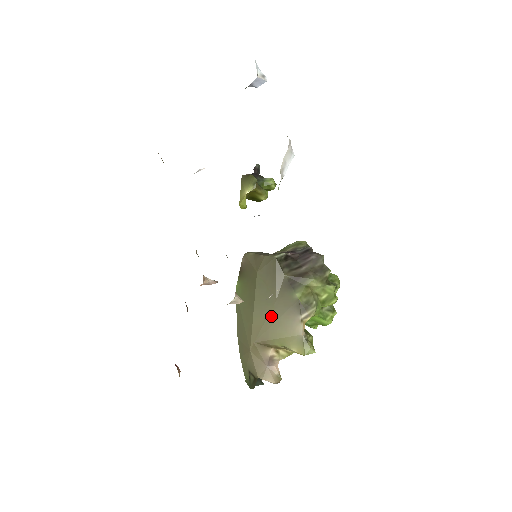
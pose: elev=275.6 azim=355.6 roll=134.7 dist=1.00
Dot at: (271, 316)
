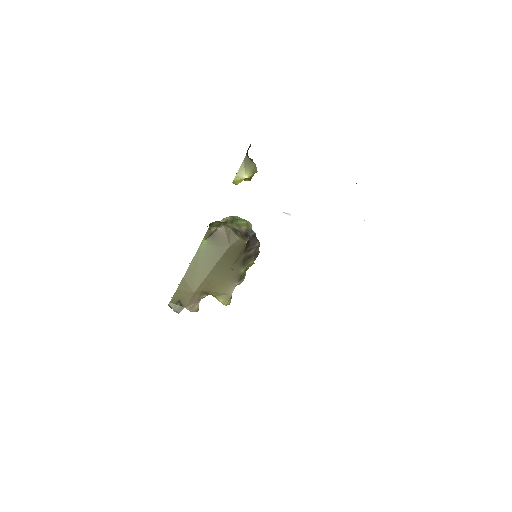
Dot at: (221, 278)
